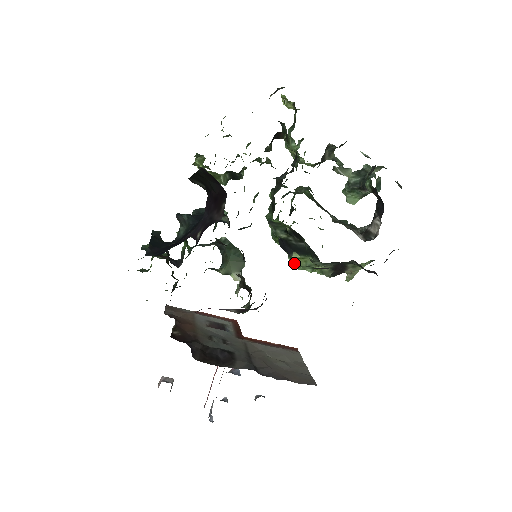
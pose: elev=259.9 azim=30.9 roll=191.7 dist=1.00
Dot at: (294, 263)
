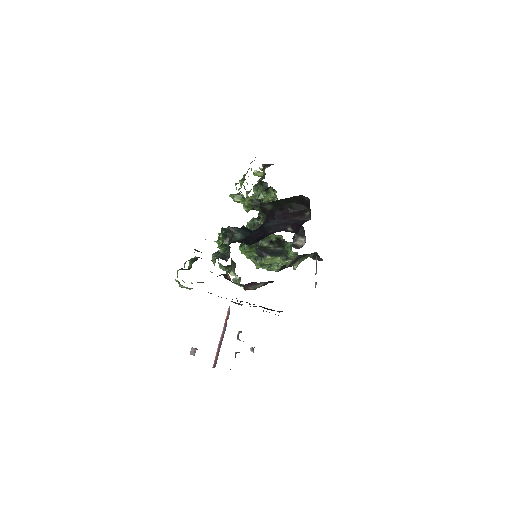
Dot at: (266, 262)
